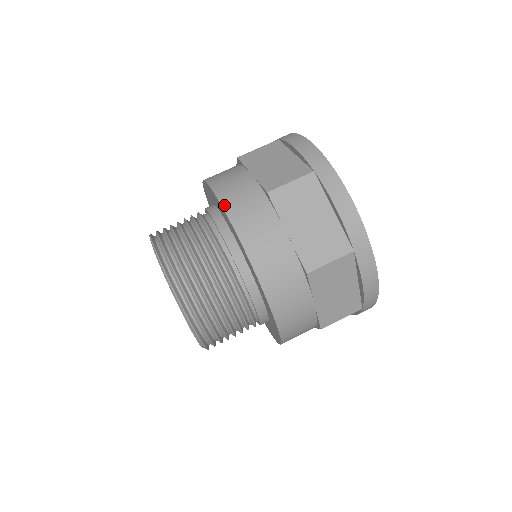
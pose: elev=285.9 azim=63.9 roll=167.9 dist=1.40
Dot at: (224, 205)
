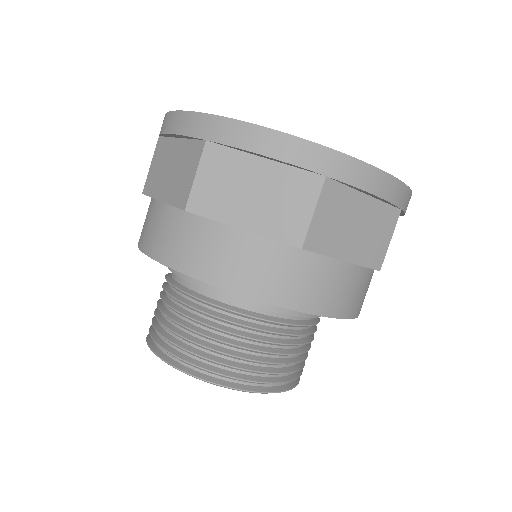
Dot at: (262, 298)
